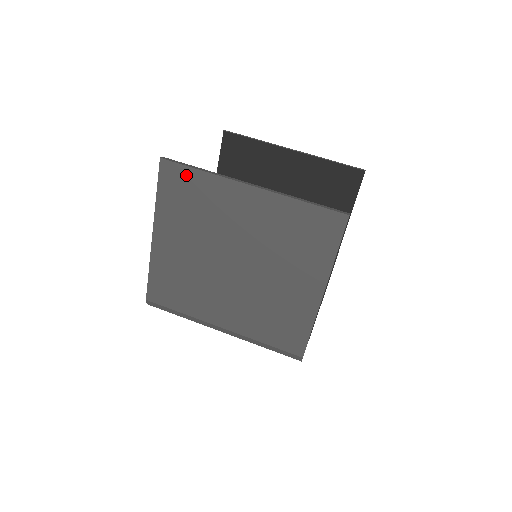
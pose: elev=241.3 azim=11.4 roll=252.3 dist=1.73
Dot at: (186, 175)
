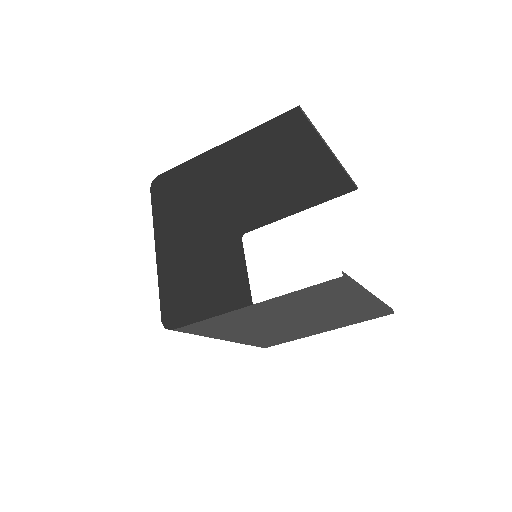
Dot at: (343, 287)
